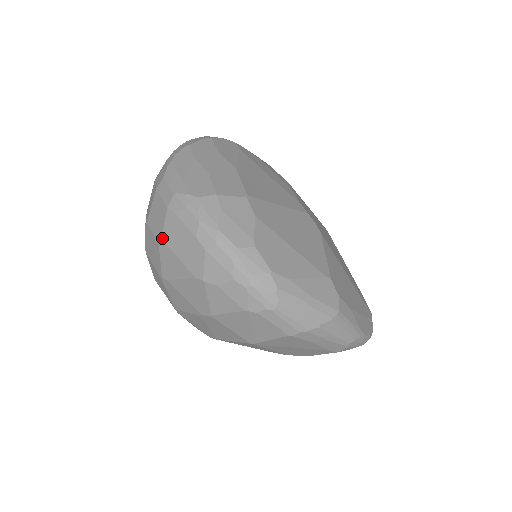
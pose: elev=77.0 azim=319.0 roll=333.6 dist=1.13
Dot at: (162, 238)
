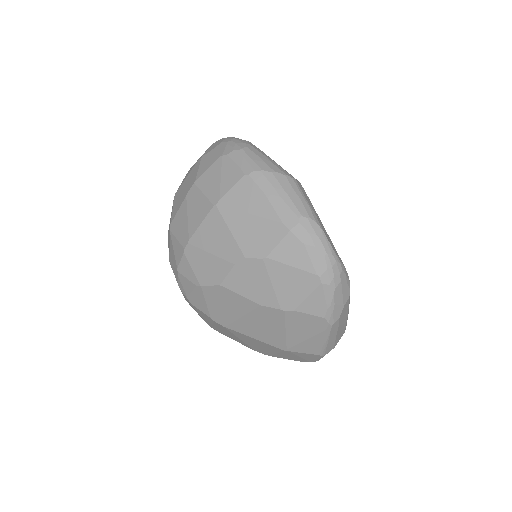
Dot at: occluded
